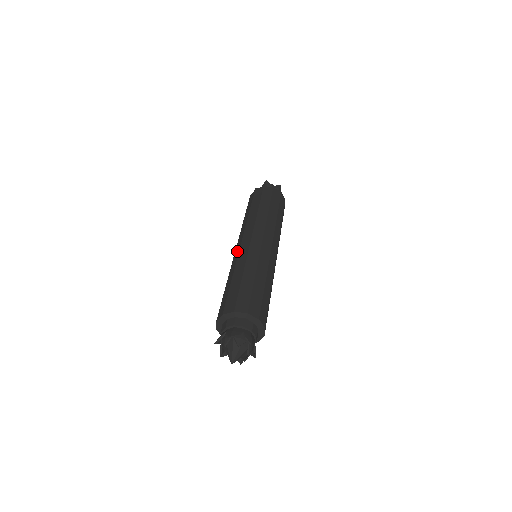
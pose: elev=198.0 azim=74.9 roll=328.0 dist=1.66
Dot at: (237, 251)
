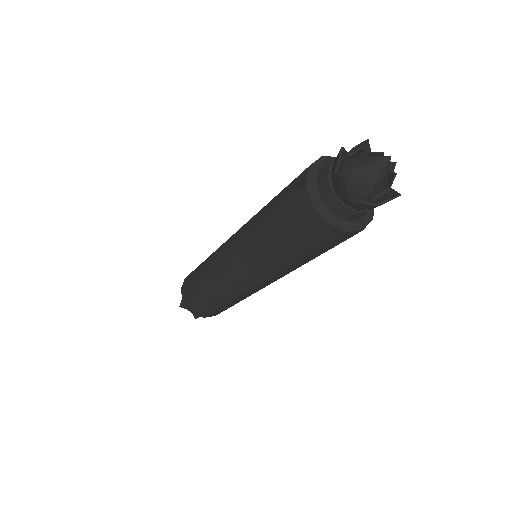
Dot at: occluded
